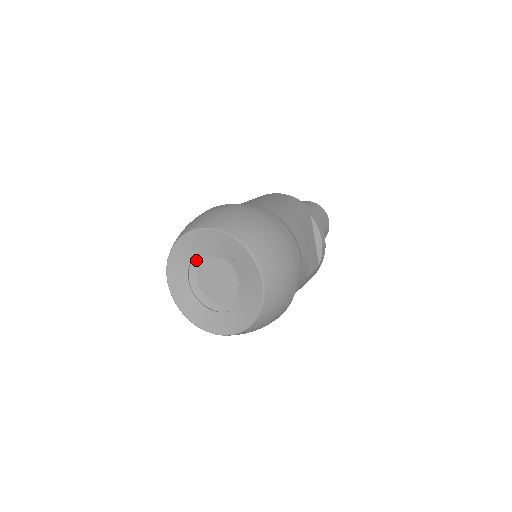
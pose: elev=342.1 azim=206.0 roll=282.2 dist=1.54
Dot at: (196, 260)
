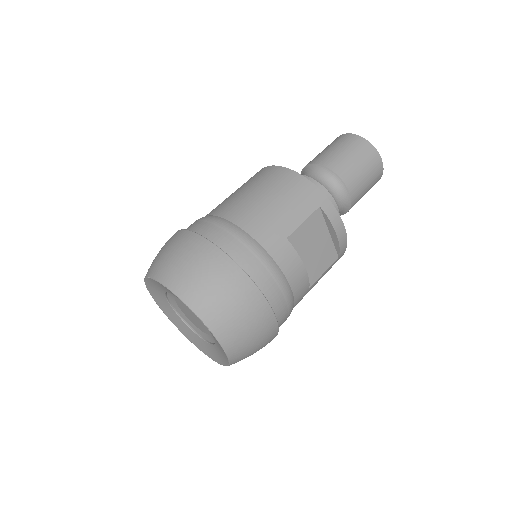
Dot at: (170, 294)
